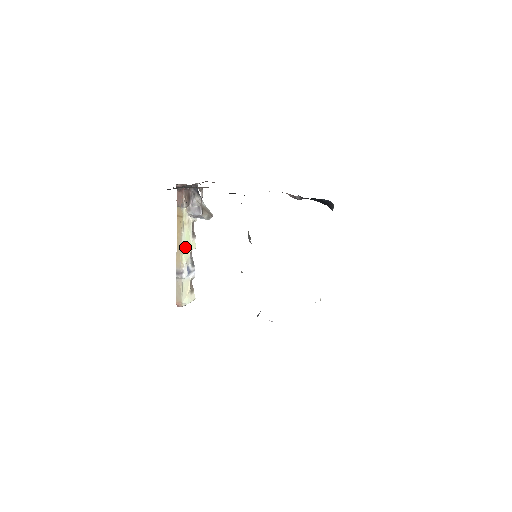
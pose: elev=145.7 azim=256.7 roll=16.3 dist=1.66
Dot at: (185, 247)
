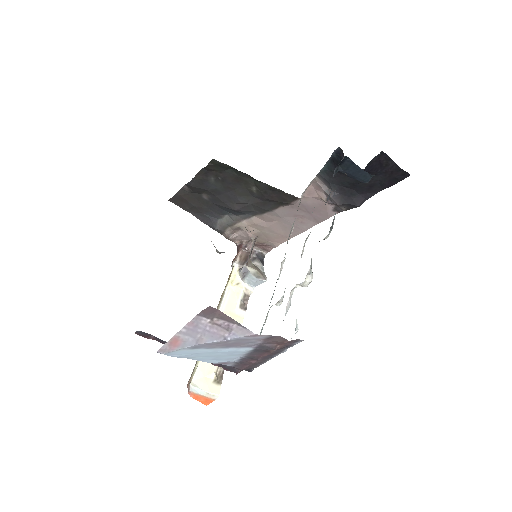
Dot at: (224, 311)
